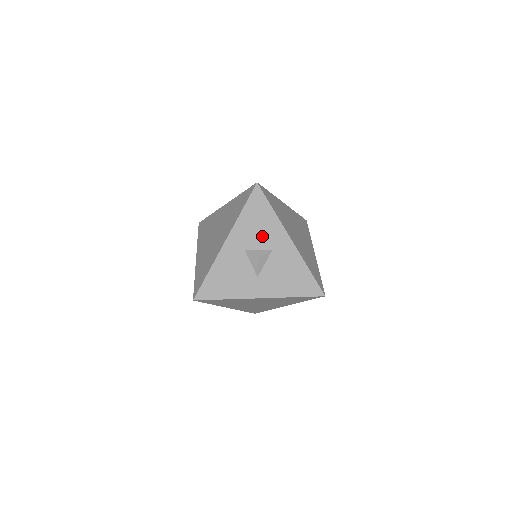
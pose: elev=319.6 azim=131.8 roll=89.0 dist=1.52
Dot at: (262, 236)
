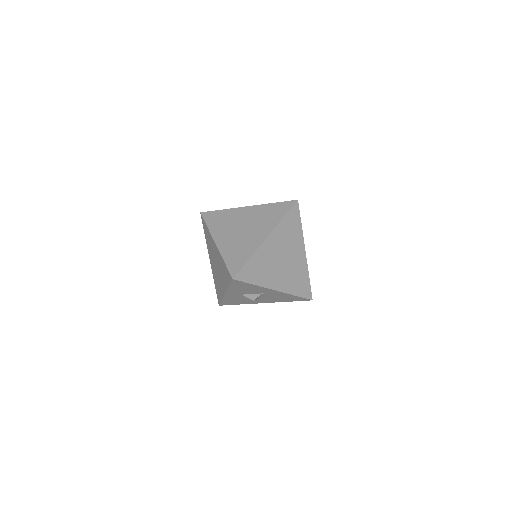
Dot at: (251, 291)
